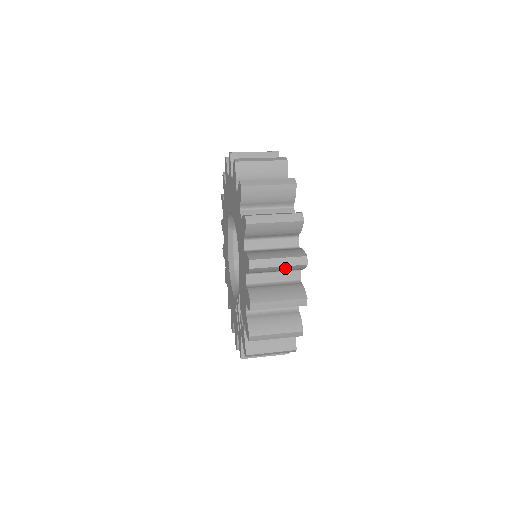
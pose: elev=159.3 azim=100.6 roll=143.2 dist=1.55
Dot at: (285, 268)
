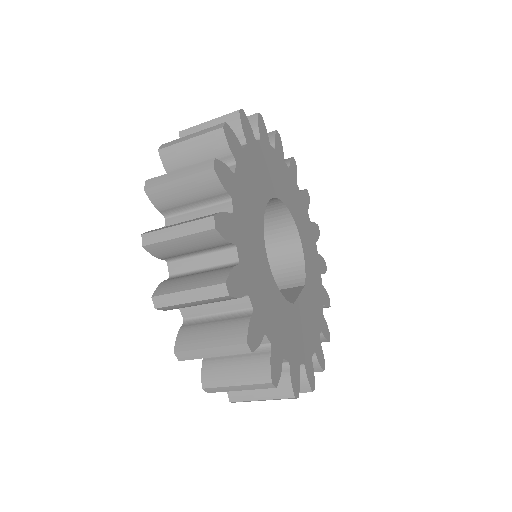
Dot at: occluded
